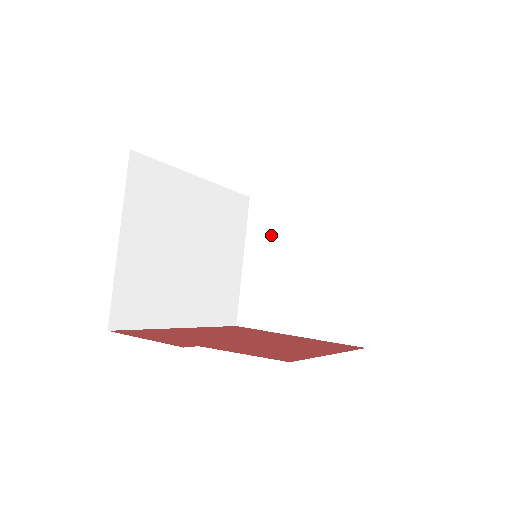
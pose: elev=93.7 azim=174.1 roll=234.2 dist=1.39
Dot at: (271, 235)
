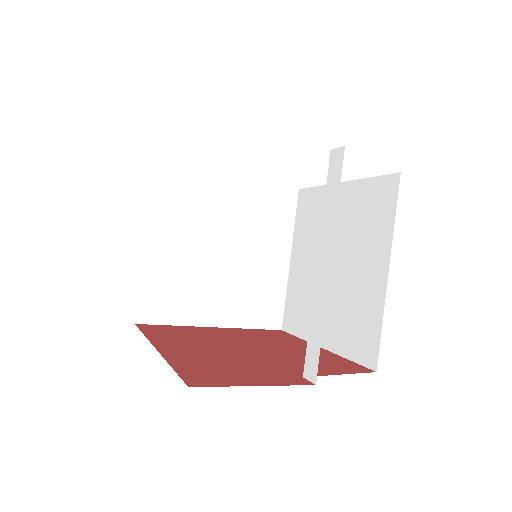
Dot at: (185, 214)
